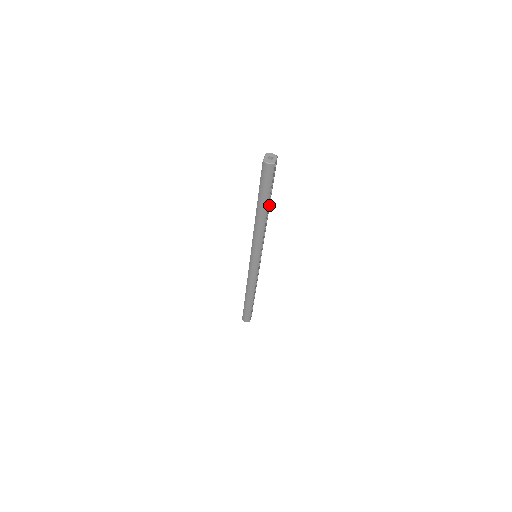
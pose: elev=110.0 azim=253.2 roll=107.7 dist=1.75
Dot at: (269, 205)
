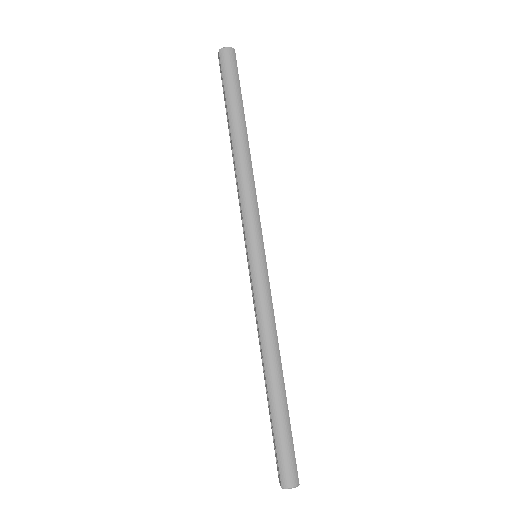
Dot at: occluded
